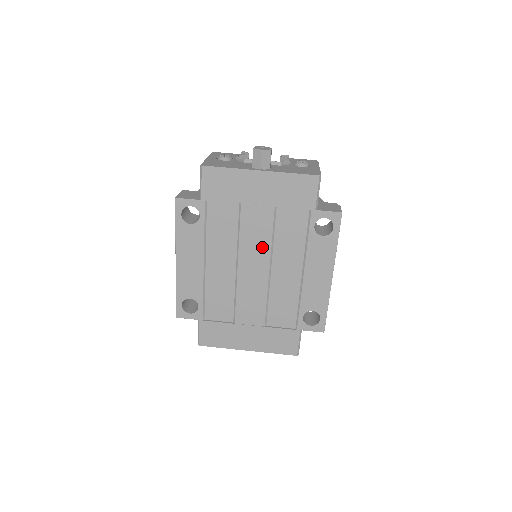
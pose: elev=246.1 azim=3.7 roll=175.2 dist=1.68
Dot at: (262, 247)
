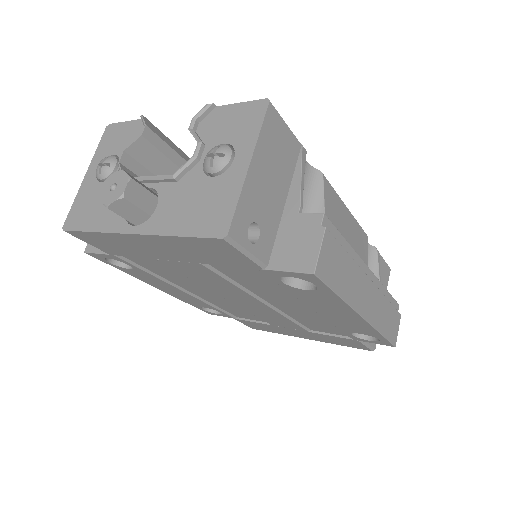
Dot at: (231, 289)
